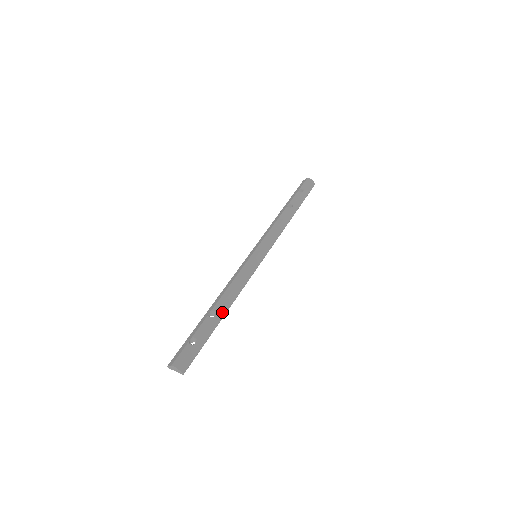
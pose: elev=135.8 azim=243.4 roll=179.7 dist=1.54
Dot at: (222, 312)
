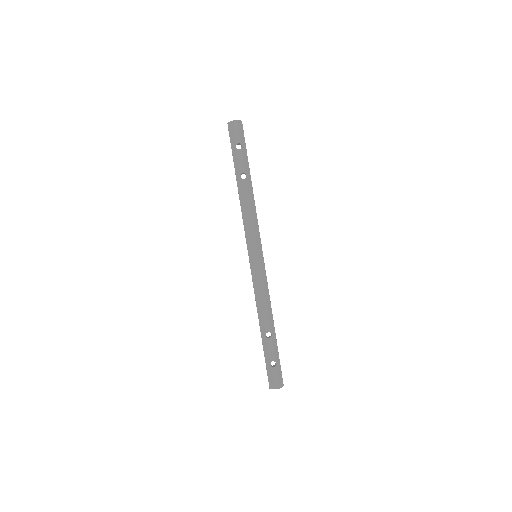
Dot at: (272, 327)
